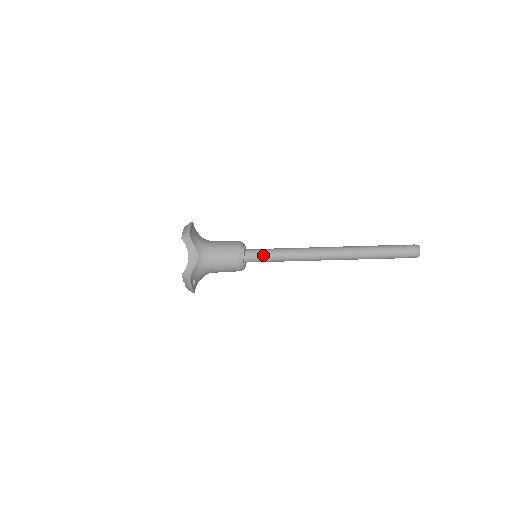
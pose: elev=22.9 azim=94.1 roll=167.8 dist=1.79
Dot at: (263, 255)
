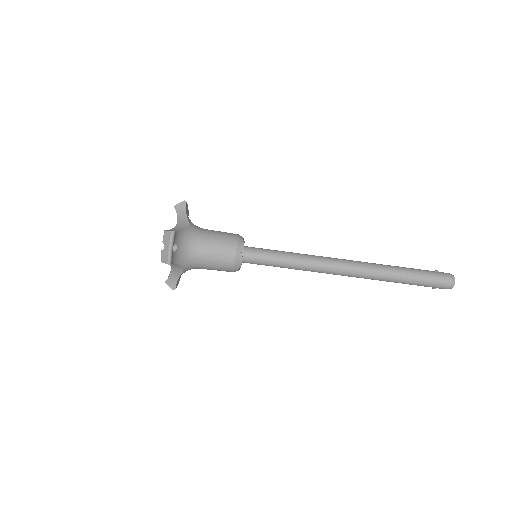
Dot at: (266, 250)
